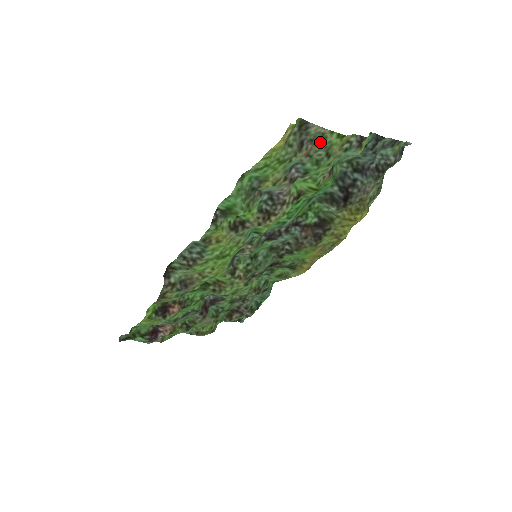
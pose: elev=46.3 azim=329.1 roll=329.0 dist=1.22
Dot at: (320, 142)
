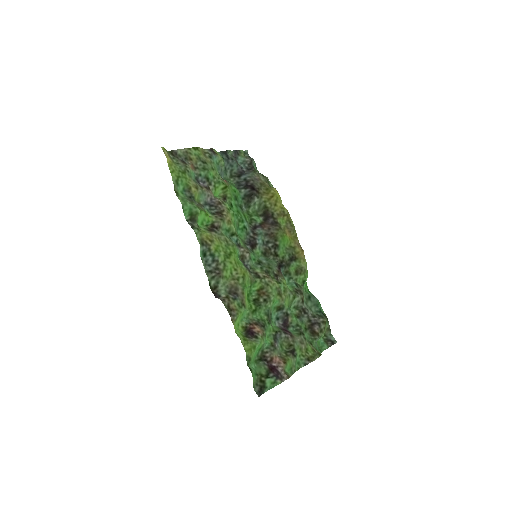
Dot at: (191, 157)
